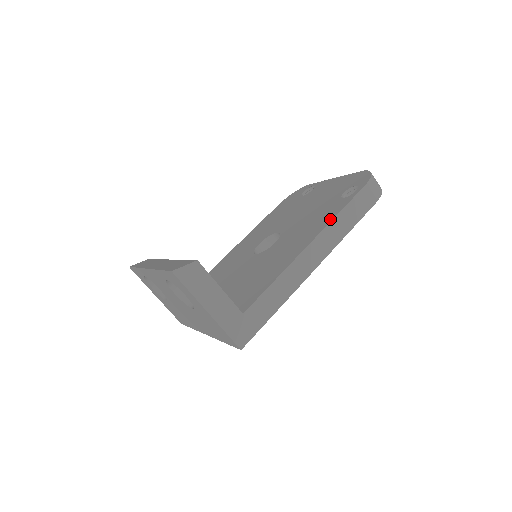
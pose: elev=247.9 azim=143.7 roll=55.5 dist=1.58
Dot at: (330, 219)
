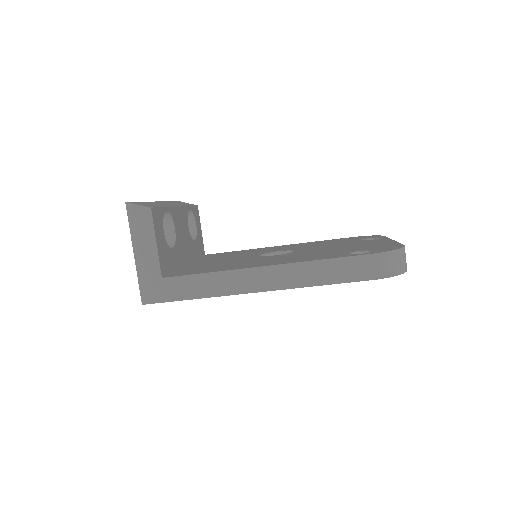
Dot at: (307, 260)
